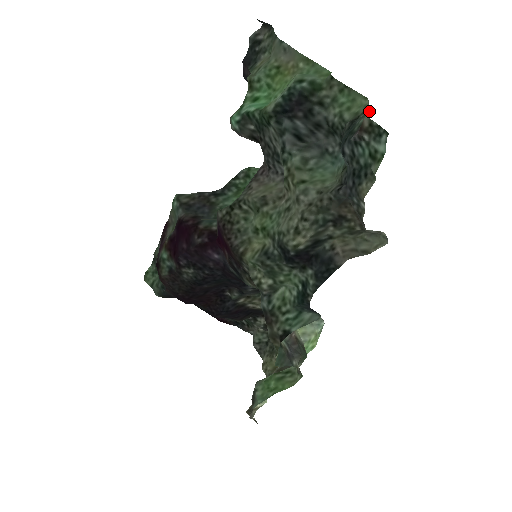
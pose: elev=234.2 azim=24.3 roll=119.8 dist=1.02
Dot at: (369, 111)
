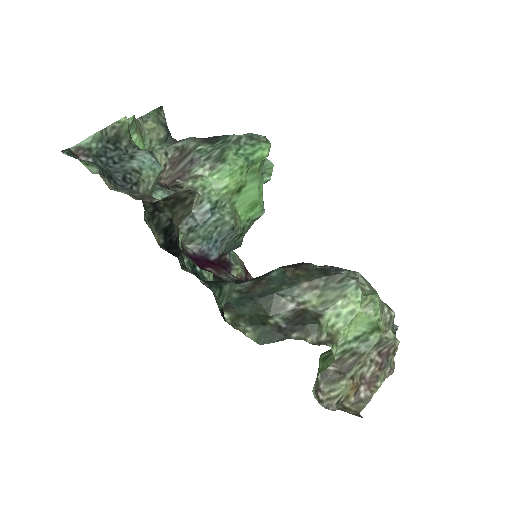
Dot at: (102, 133)
